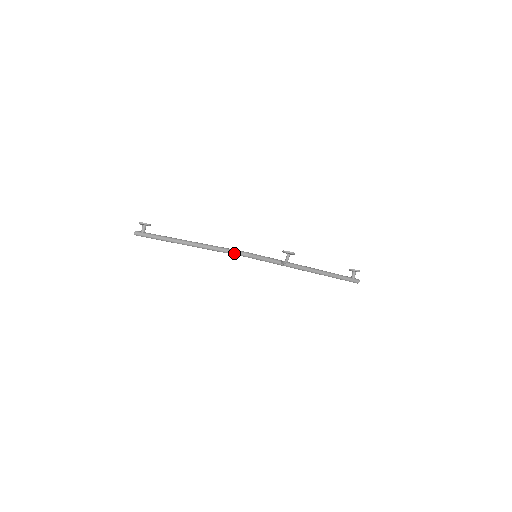
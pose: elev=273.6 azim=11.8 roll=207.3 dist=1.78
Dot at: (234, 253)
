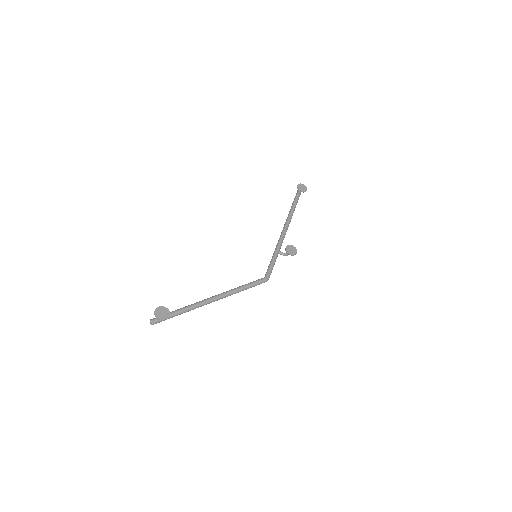
Dot at: occluded
